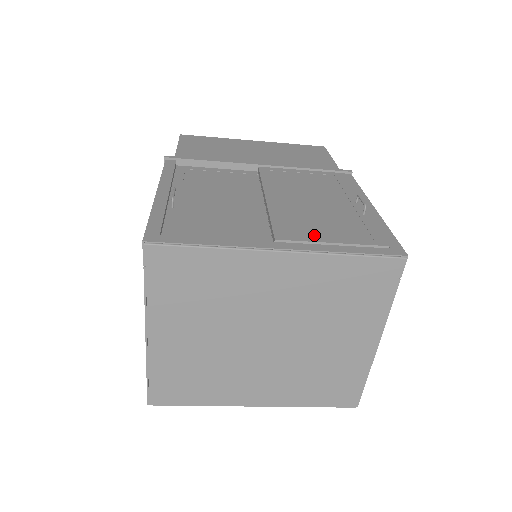
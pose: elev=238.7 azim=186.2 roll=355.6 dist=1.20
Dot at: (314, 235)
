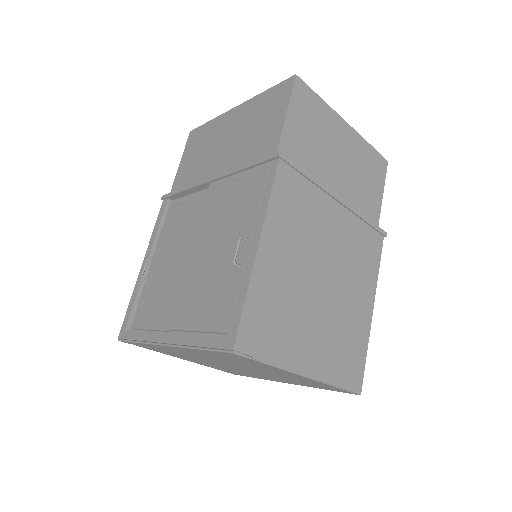
Dot at: (189, 319)
